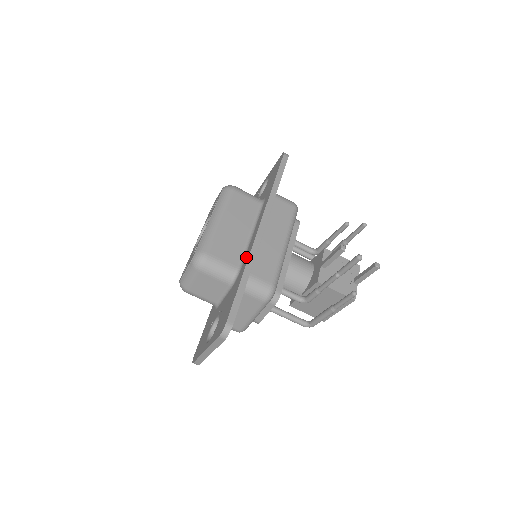
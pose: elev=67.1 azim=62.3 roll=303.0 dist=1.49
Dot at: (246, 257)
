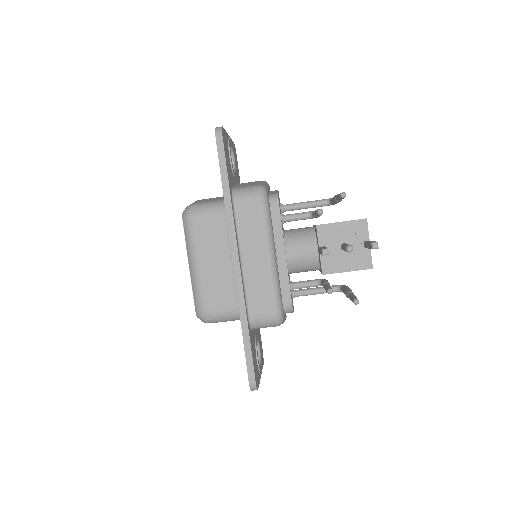
Dot at: occluded
